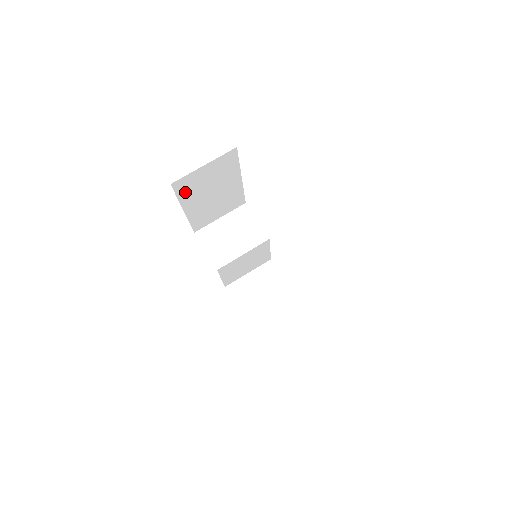
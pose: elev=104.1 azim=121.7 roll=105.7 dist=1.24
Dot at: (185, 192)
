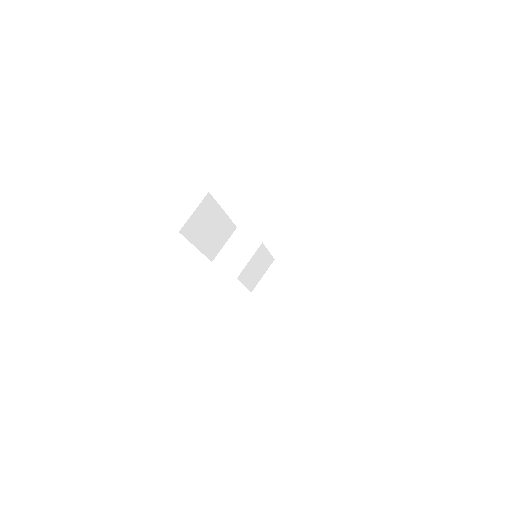
Dot at: (191, 234)
